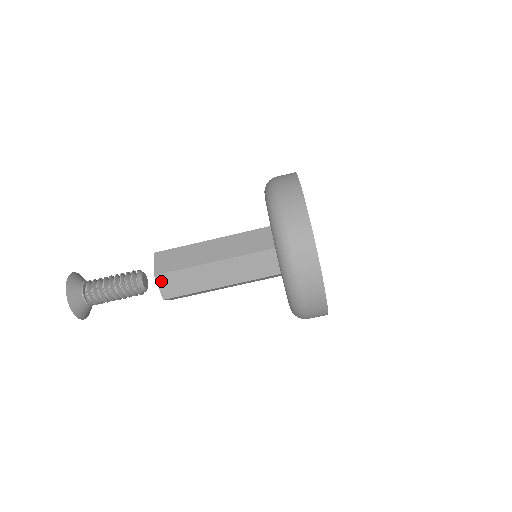
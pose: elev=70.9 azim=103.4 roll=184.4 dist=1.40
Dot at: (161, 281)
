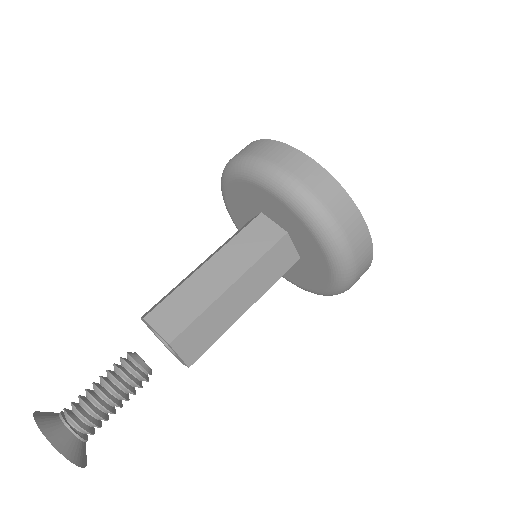
Dot at: (179, 346)
